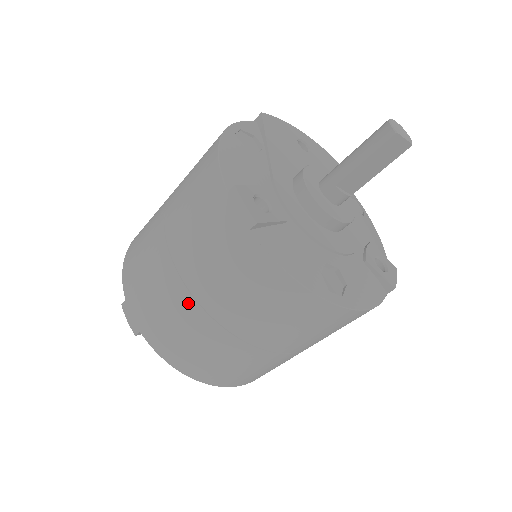
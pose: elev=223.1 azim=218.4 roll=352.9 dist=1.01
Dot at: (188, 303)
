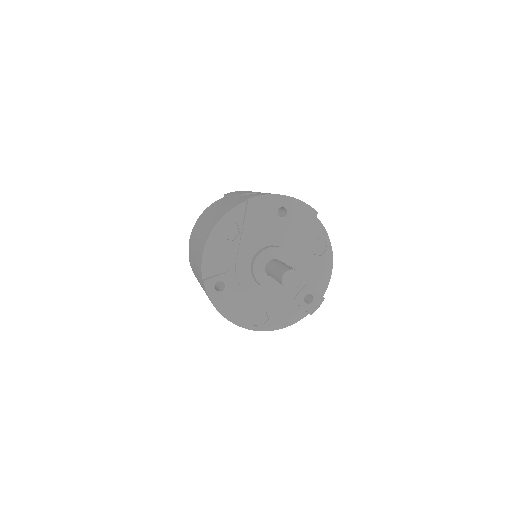
Dot at: occluded
